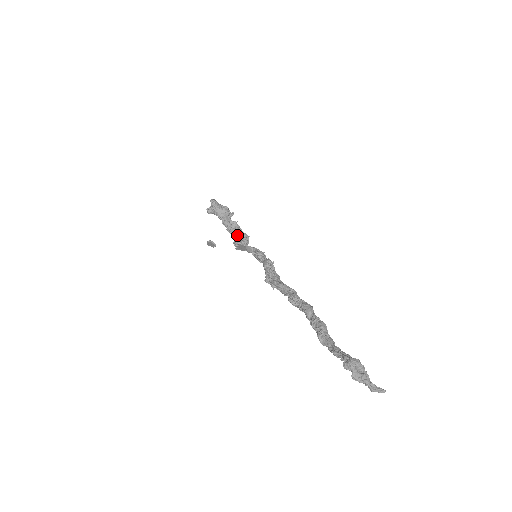
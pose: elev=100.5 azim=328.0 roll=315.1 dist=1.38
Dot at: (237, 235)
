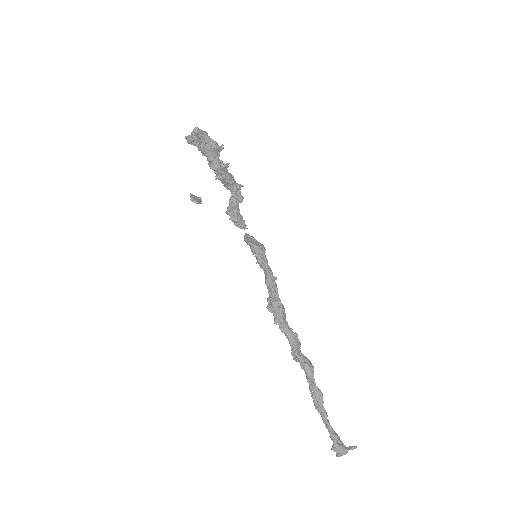
Dot at: (229, 188)
